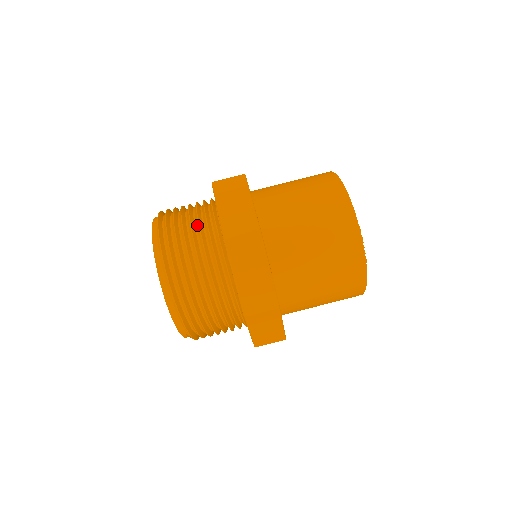
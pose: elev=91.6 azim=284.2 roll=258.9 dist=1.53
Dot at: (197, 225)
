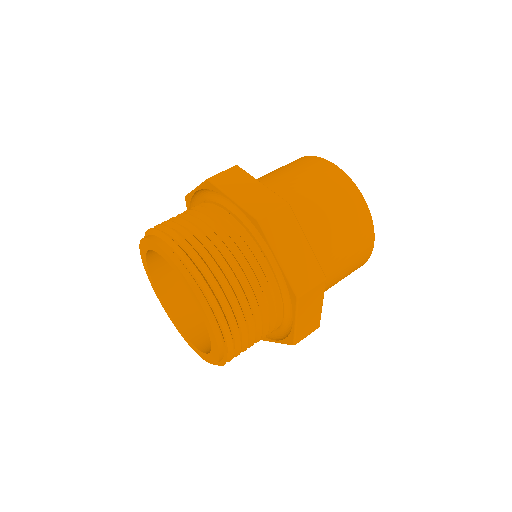
Dot at: occluded
